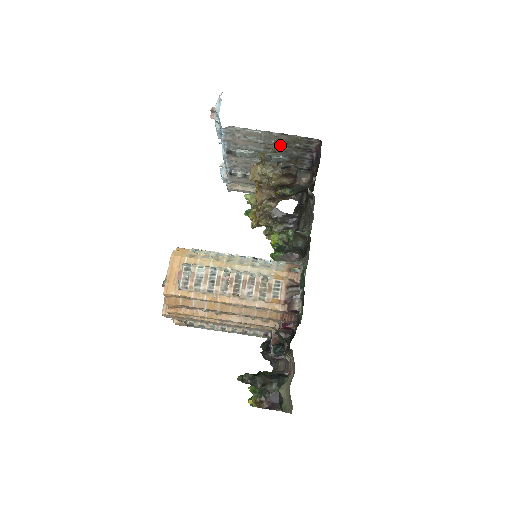
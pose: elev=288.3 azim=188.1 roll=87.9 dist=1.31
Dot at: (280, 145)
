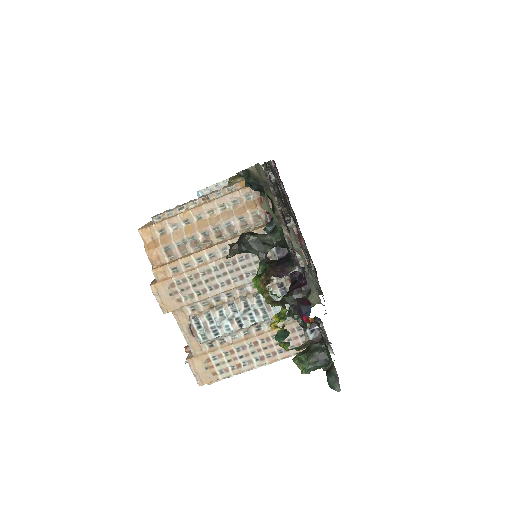
Dot at: occluded
